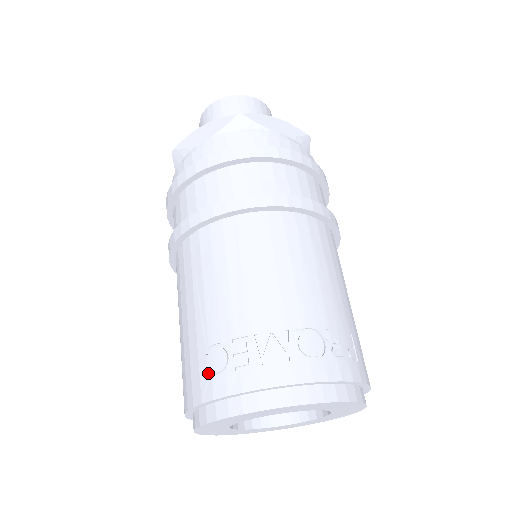
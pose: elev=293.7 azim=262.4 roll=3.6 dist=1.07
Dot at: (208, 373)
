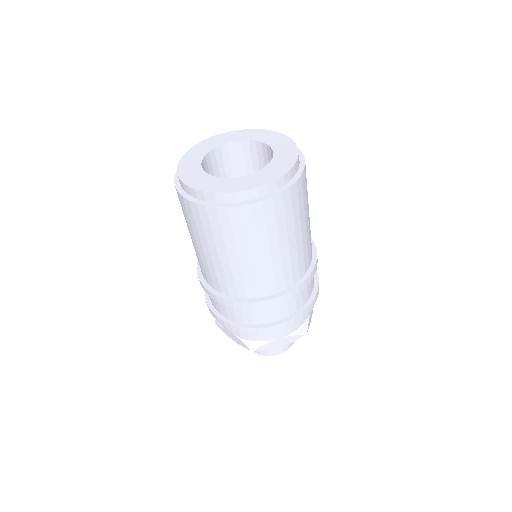
Dot at: occluded
